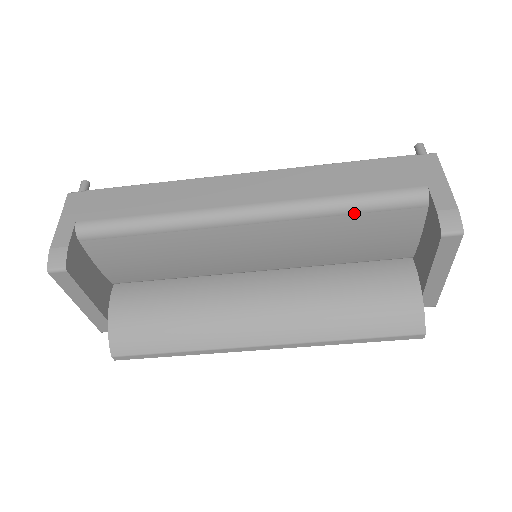
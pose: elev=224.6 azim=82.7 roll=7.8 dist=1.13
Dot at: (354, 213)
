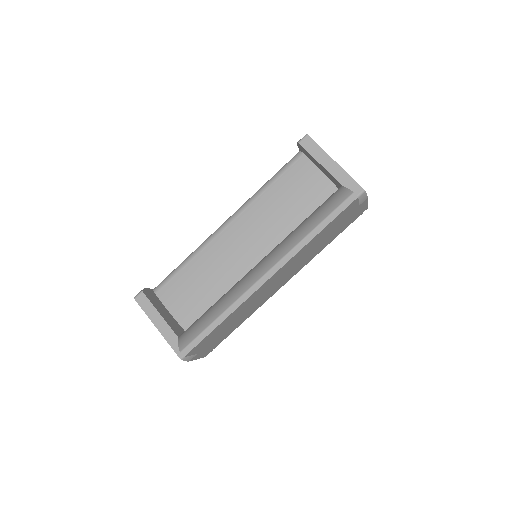
Dot at: (273, 183)
